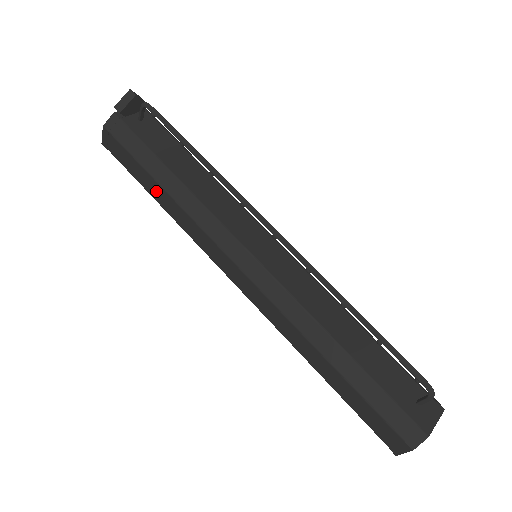
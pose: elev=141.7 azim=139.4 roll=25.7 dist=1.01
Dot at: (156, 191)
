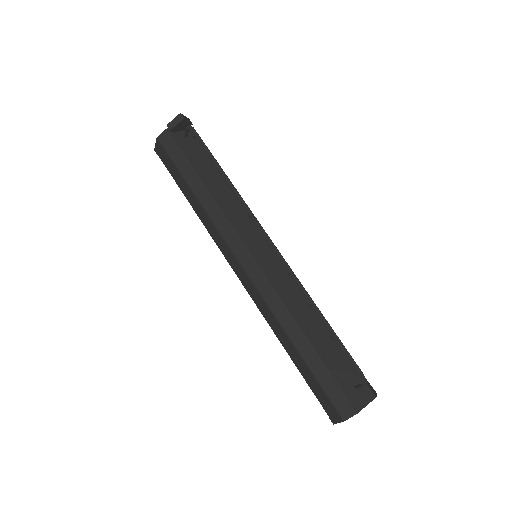
Dot at: (189, 194)
